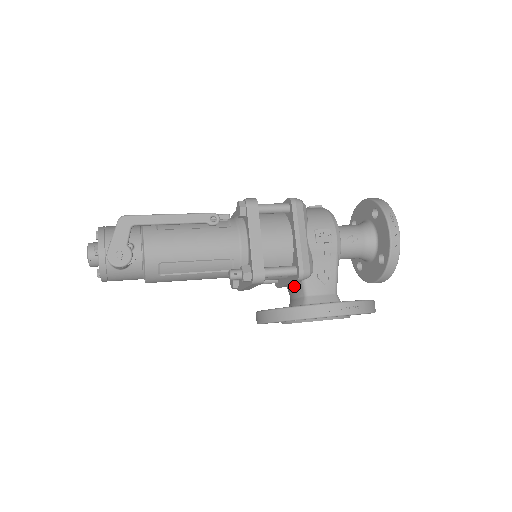
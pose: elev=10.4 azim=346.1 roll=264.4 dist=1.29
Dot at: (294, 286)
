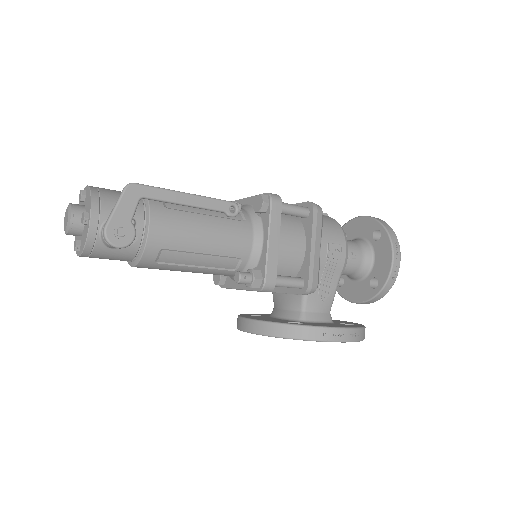
Dot at: (288, 296)
